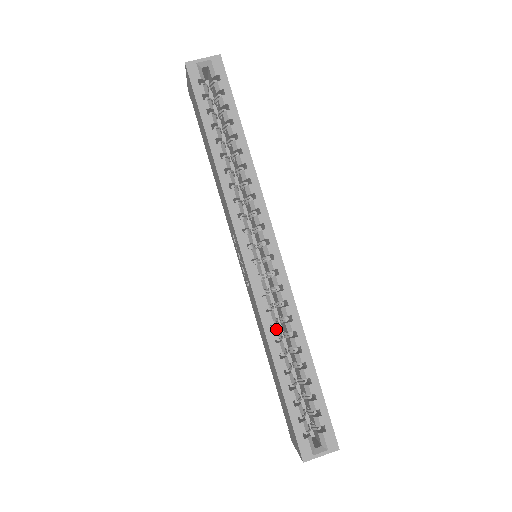
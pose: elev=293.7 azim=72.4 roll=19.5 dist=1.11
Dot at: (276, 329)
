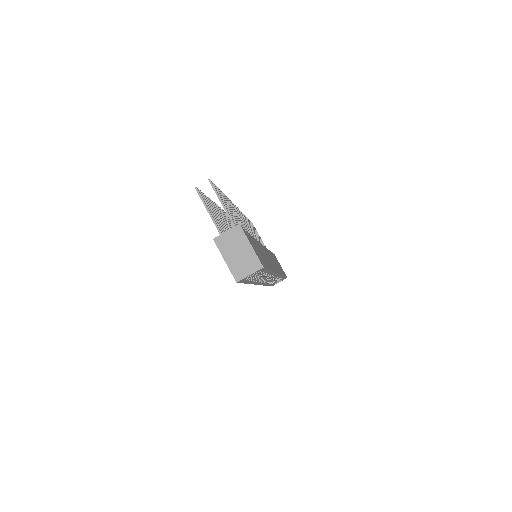
Dot at: occluded
